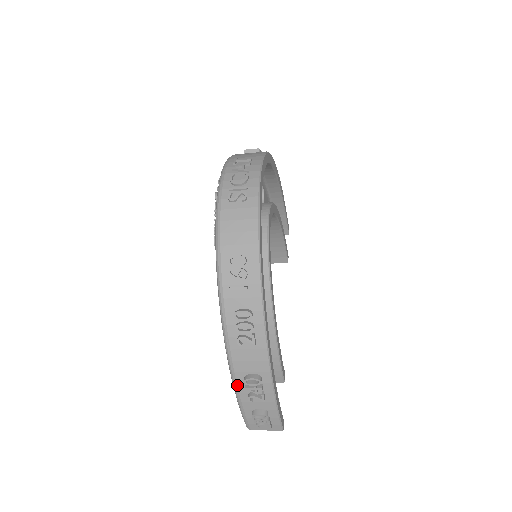
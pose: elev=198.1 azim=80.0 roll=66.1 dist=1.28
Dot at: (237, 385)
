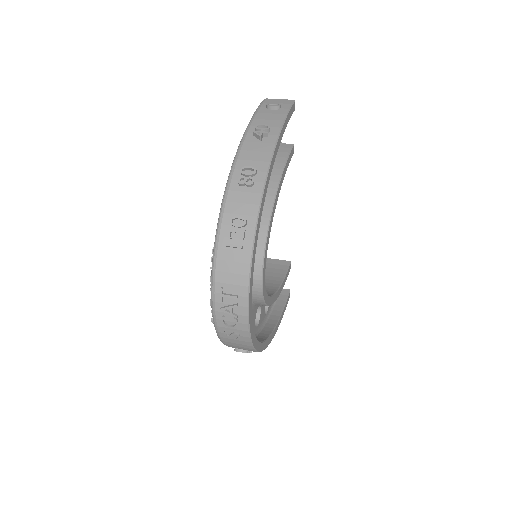
Dot at: occluded
